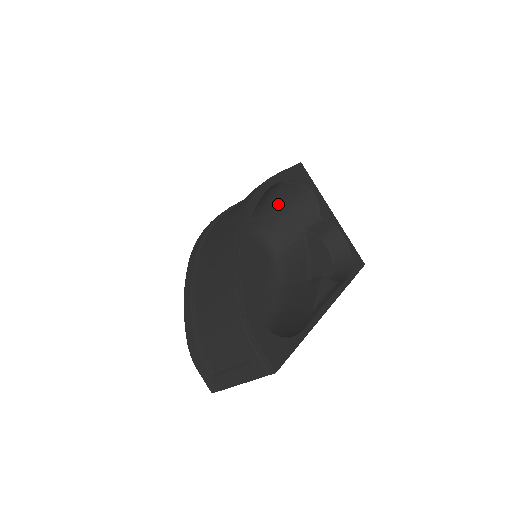
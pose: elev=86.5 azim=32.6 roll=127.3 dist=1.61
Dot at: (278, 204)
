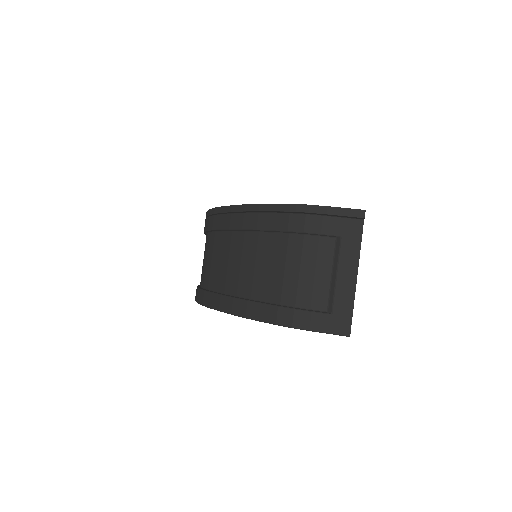
Dot at: occluded
